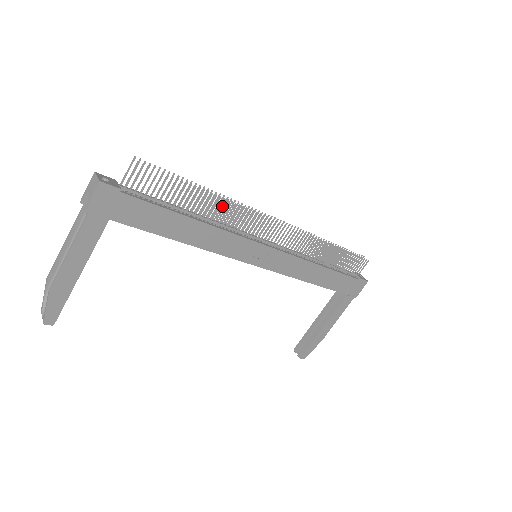
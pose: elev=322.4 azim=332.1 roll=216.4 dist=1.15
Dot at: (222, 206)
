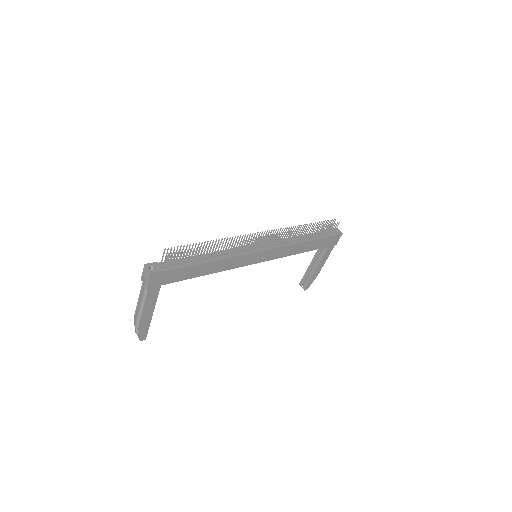
Dot at: occluded
